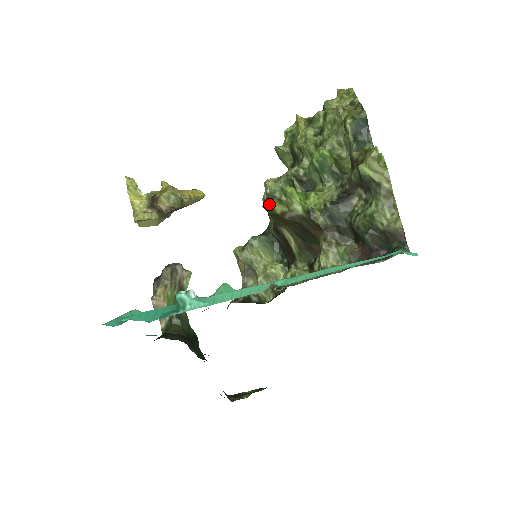
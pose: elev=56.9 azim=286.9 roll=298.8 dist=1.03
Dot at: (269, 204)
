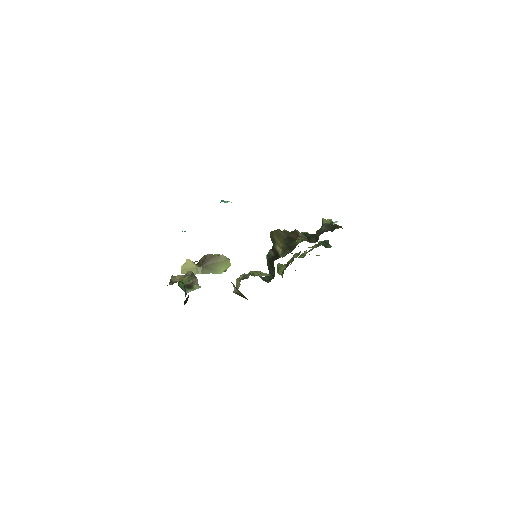
Dot at: occluded
